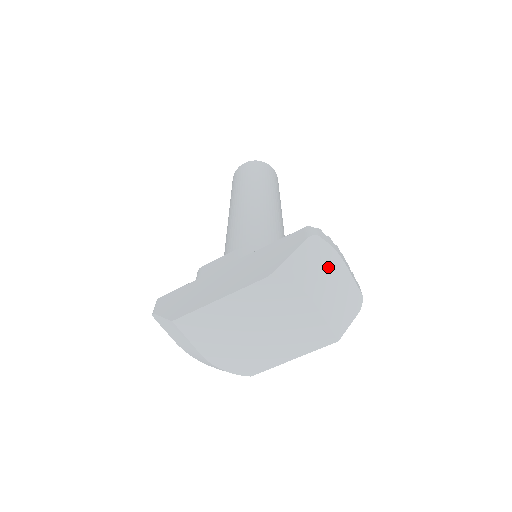
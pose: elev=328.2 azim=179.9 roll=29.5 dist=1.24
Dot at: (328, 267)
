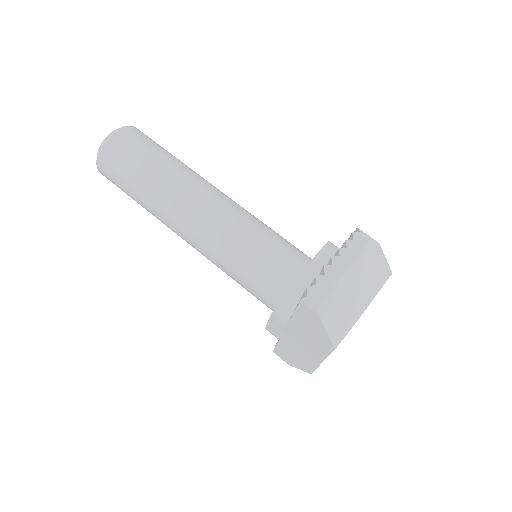
Dot at: (345, 294)
